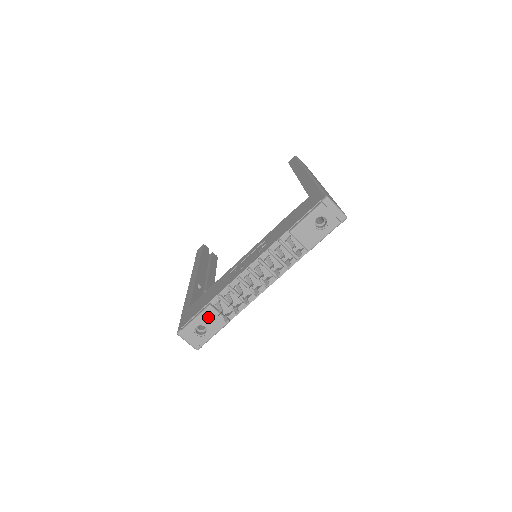
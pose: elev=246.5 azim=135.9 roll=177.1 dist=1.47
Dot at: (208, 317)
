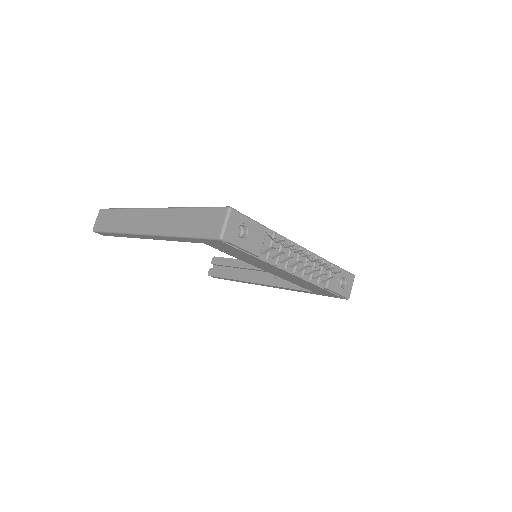
Dot at: (258, 232)
